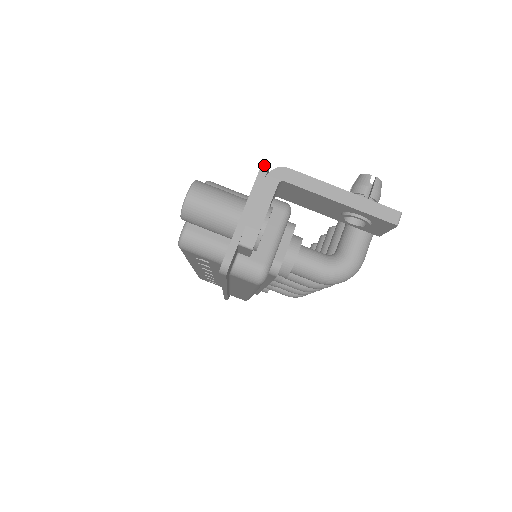
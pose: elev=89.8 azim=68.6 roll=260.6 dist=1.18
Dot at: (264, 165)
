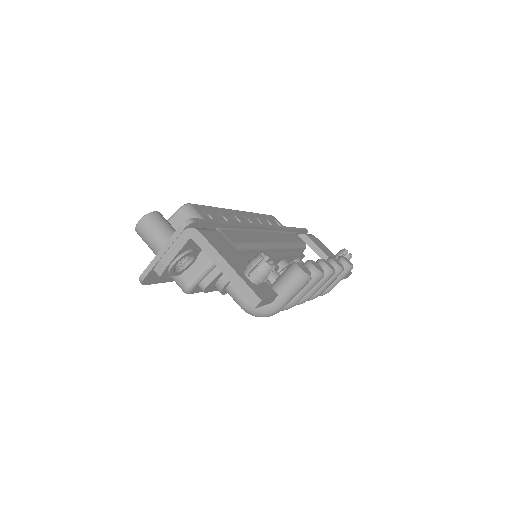
Dot at: (186, 222)
